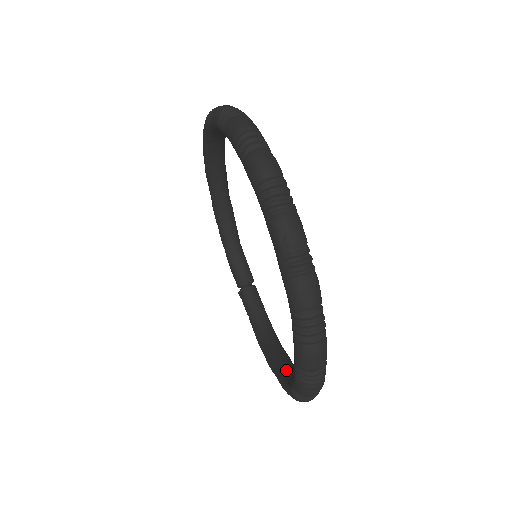
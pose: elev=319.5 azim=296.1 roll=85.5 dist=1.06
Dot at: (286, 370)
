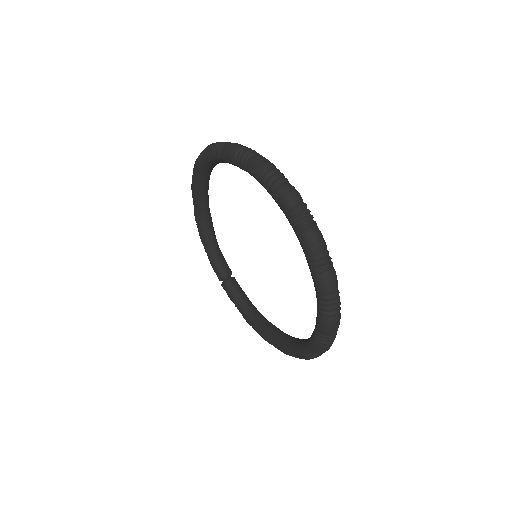
Dot at: (287, 339)
